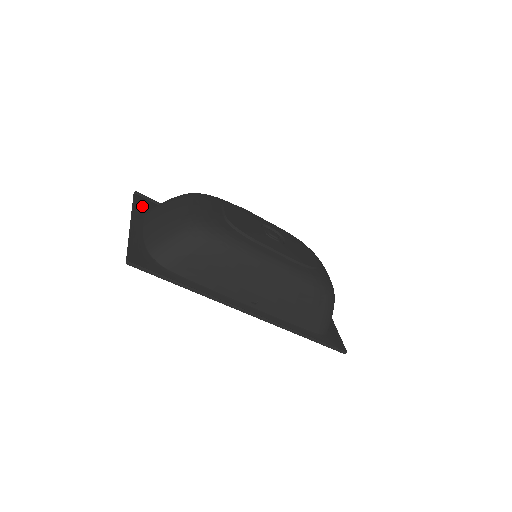
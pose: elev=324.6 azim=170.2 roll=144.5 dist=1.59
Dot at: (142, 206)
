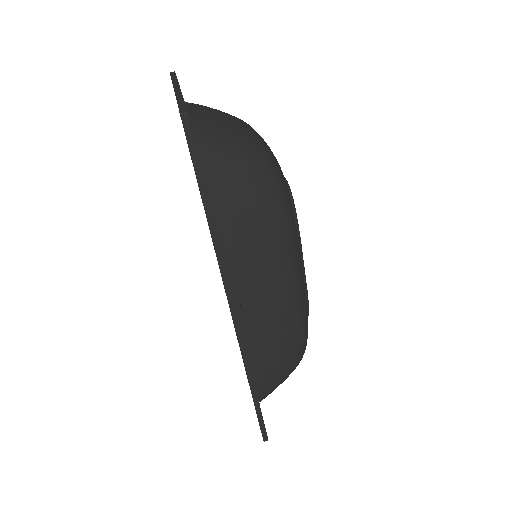
Dot at: occluded
